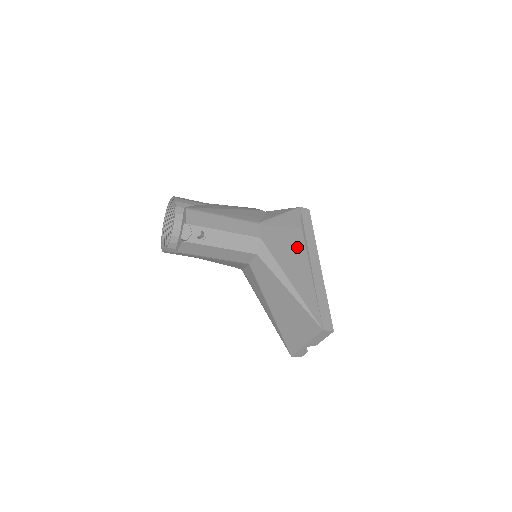
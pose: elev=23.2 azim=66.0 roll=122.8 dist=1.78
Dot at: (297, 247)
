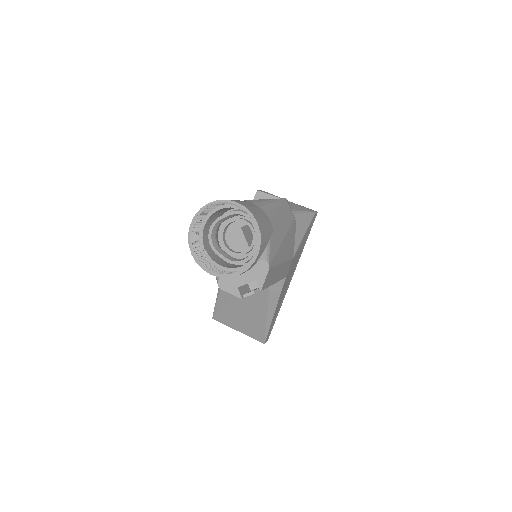
Dot at: occluded
